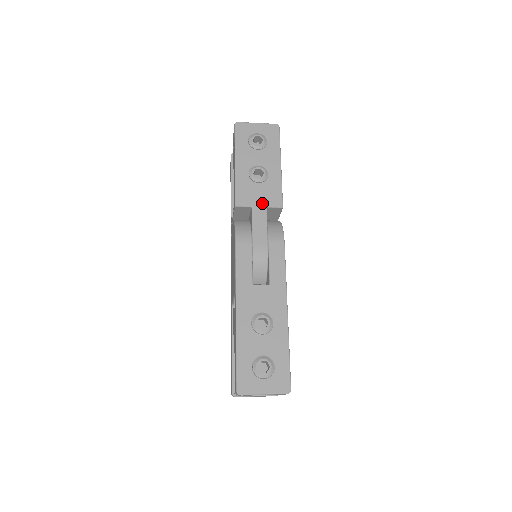
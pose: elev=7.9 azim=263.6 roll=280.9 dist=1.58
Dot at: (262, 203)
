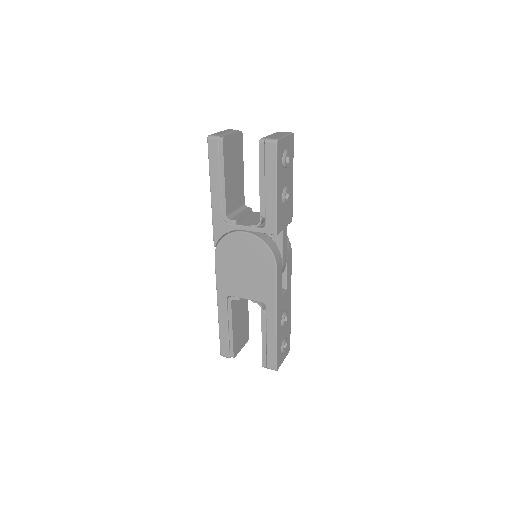
Dot at: (286, 223)
